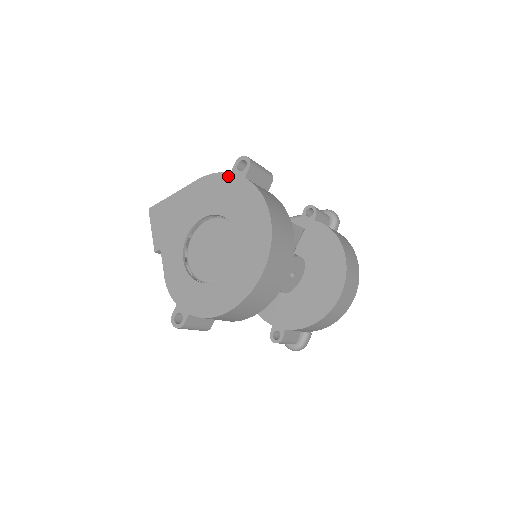
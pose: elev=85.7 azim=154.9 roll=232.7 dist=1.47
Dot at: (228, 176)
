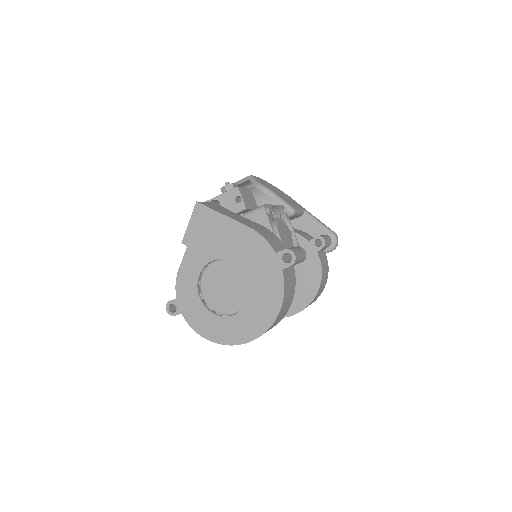
Dot at: (272, 253)
